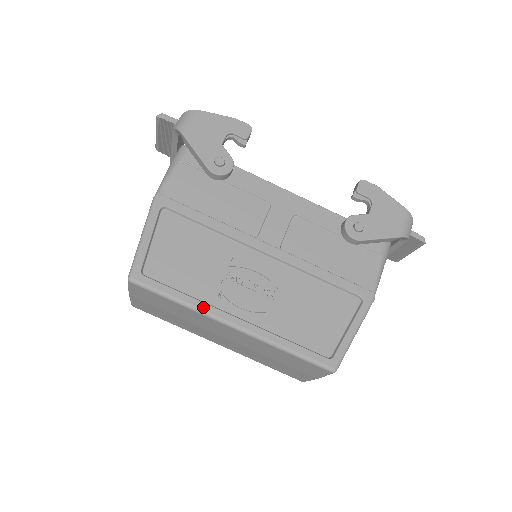
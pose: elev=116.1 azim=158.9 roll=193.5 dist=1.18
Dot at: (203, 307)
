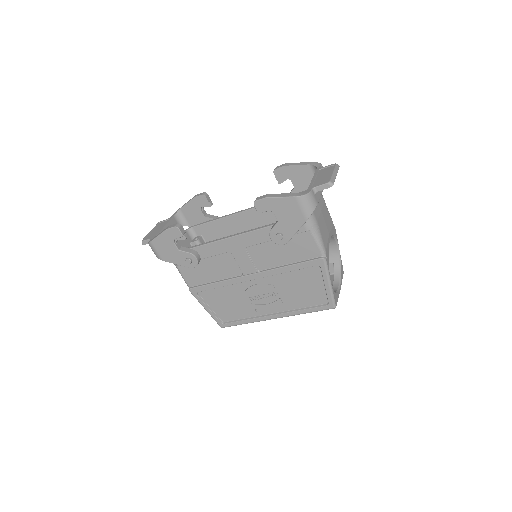
Dot at: (256, 320)
